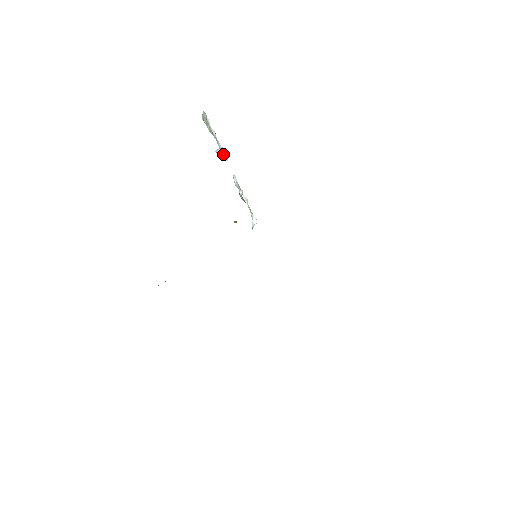
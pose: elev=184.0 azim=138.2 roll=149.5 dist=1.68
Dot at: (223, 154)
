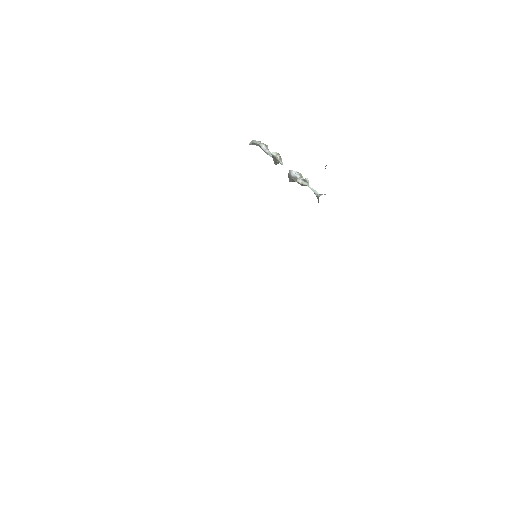
Dot at: occluded
